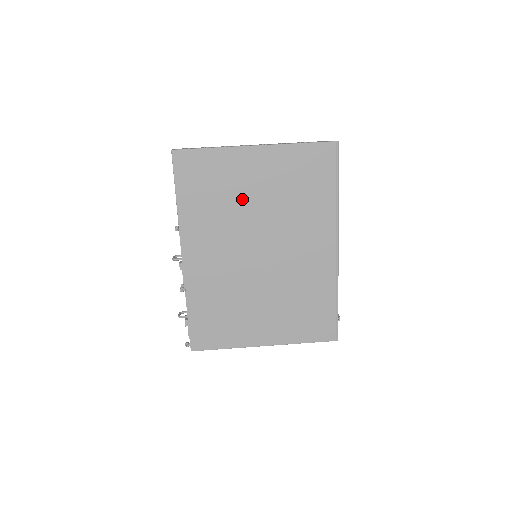
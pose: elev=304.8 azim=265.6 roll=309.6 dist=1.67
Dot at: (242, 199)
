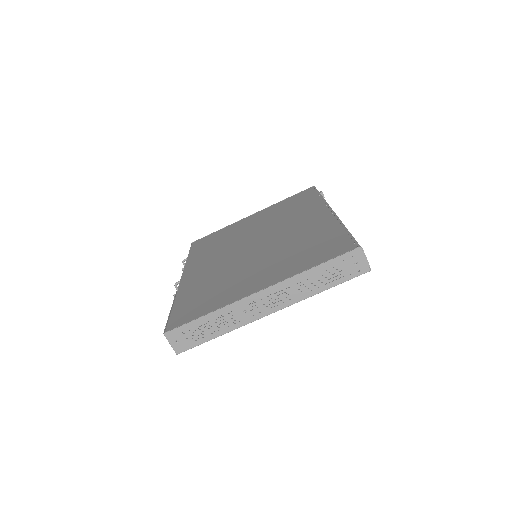
Dot at: occluded
